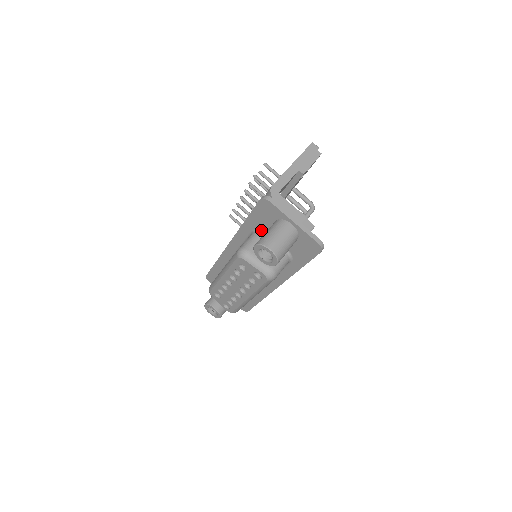
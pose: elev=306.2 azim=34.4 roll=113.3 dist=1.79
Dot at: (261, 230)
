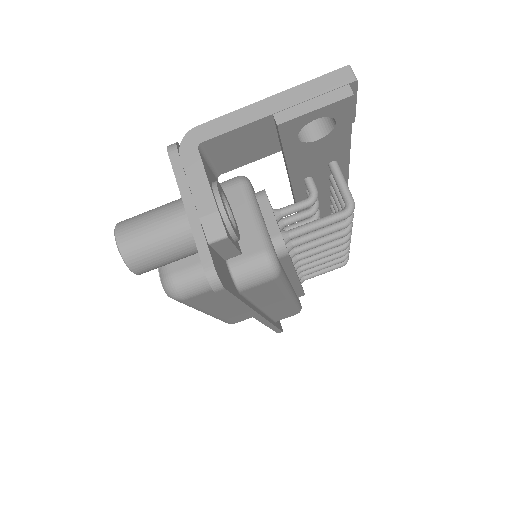
Dot at: occluded
